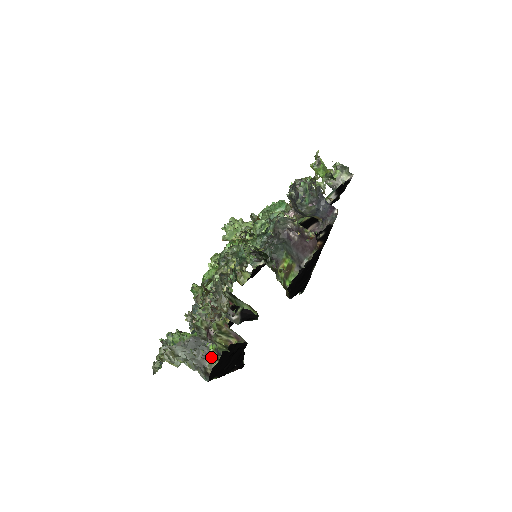
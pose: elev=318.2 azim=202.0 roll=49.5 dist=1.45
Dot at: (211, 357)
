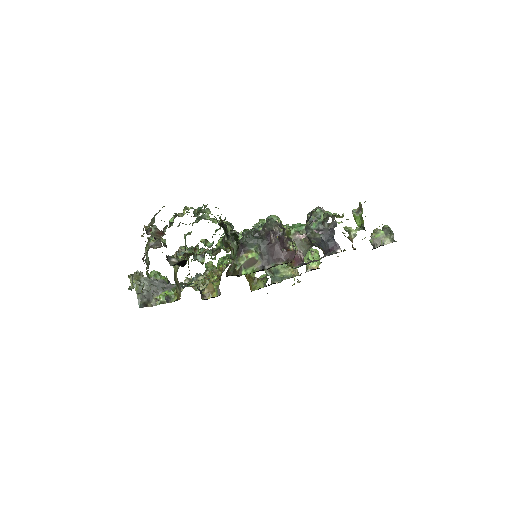
Dot at: (160, 298)
